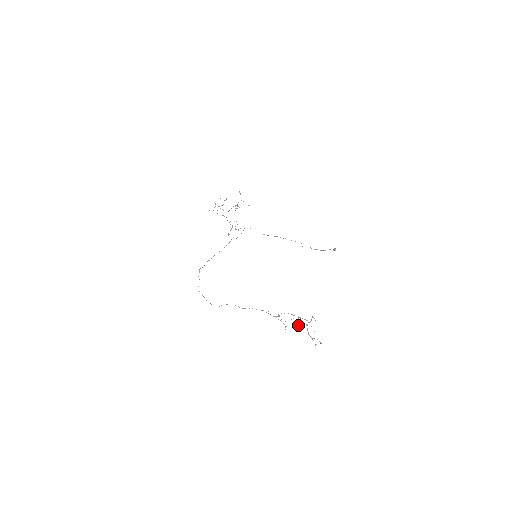
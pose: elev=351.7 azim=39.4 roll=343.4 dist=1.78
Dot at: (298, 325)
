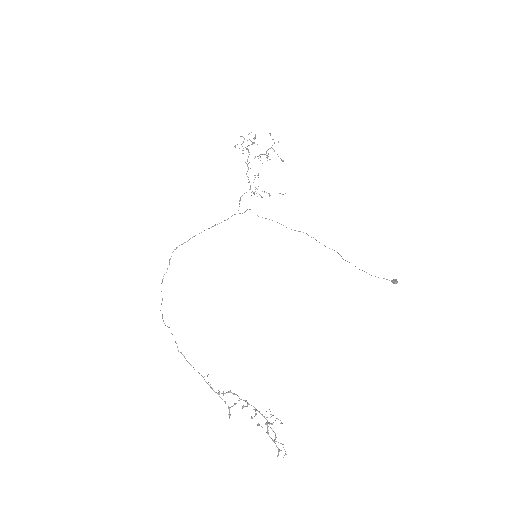
Dot at: (254, 416)
